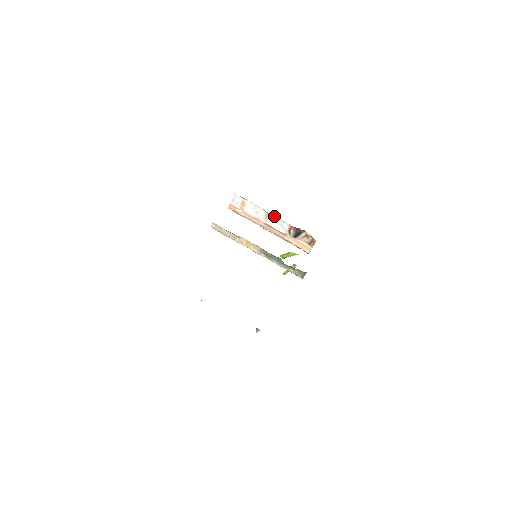
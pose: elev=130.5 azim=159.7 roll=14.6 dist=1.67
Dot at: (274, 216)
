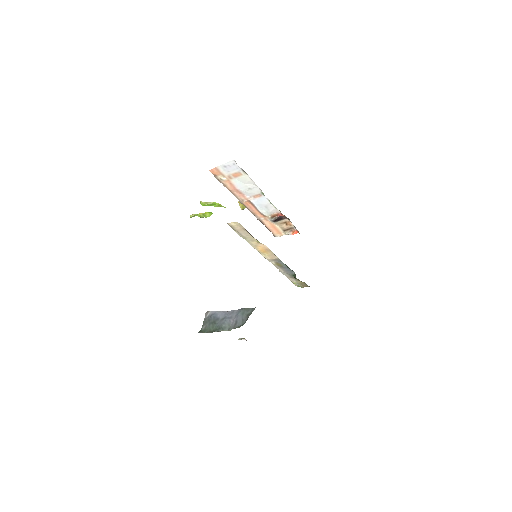
Dot at: (268, 199)
